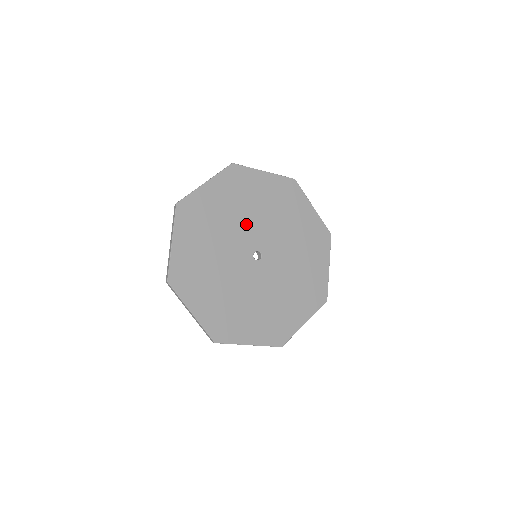
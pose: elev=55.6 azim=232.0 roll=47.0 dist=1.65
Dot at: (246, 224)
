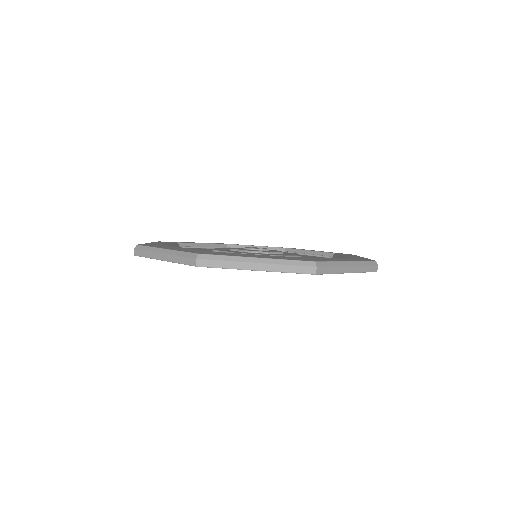
Dot at: occluded
